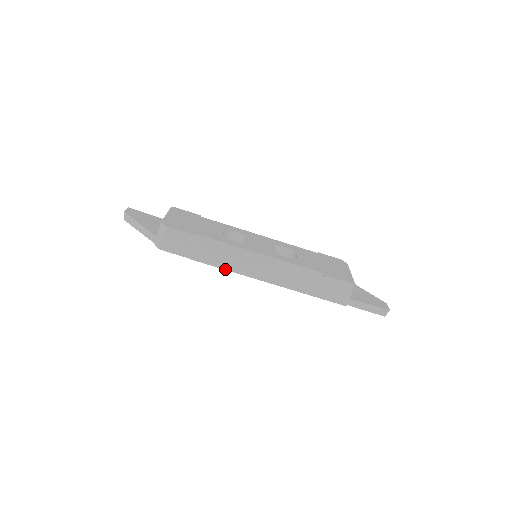
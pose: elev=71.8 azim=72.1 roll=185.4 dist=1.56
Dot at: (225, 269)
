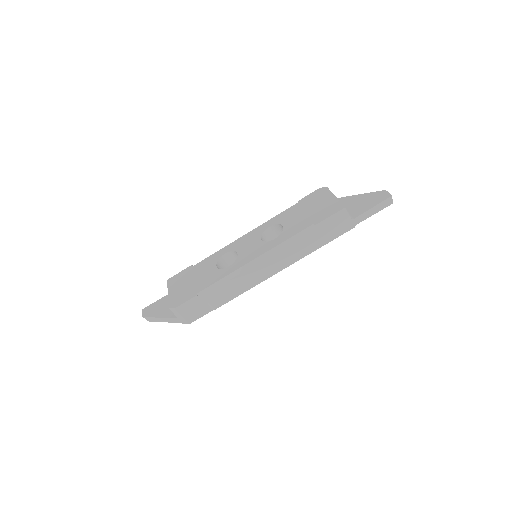
Dot at: occluded
